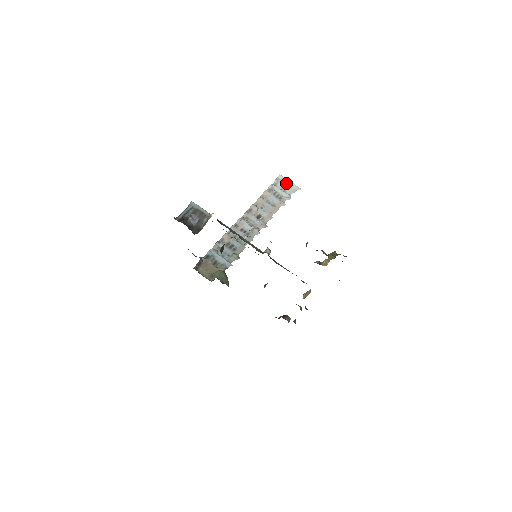
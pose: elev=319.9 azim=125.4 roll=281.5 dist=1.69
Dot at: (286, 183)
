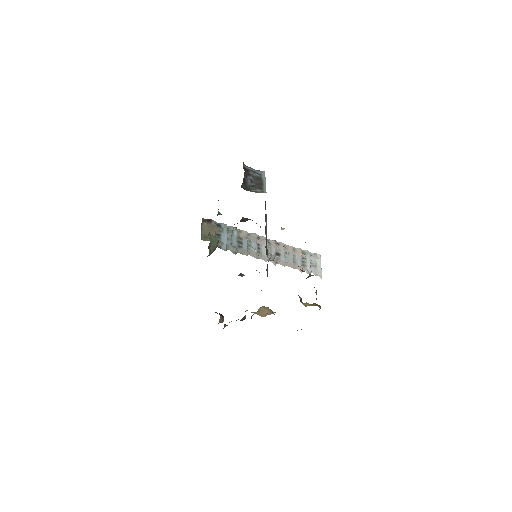
Dot at: (318, 263)
